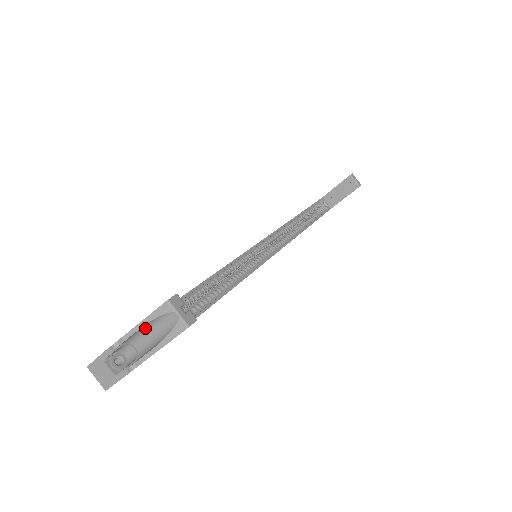
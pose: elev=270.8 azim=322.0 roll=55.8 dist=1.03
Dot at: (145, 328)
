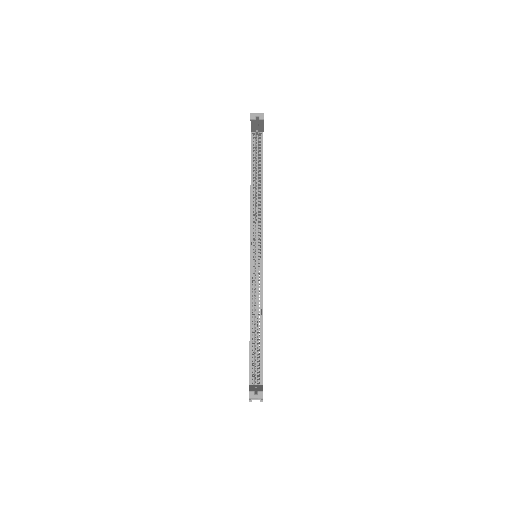
Dot at: occluded
